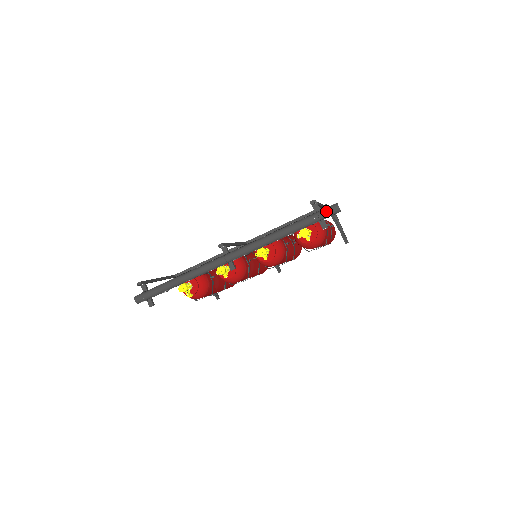
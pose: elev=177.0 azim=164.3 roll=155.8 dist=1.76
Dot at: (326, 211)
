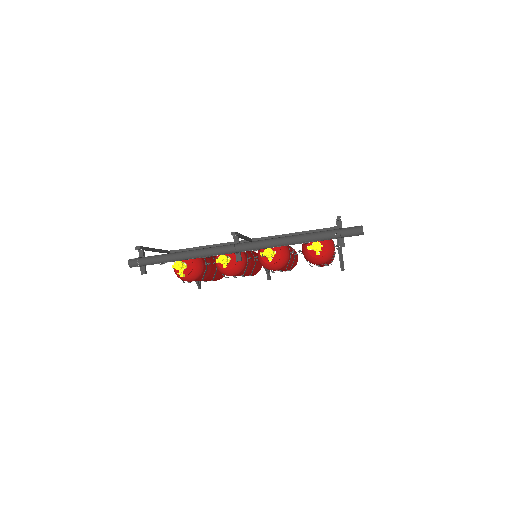
Dot at: (349, 230)
